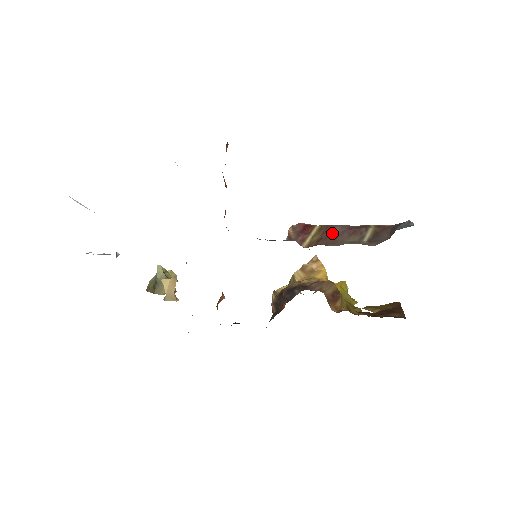
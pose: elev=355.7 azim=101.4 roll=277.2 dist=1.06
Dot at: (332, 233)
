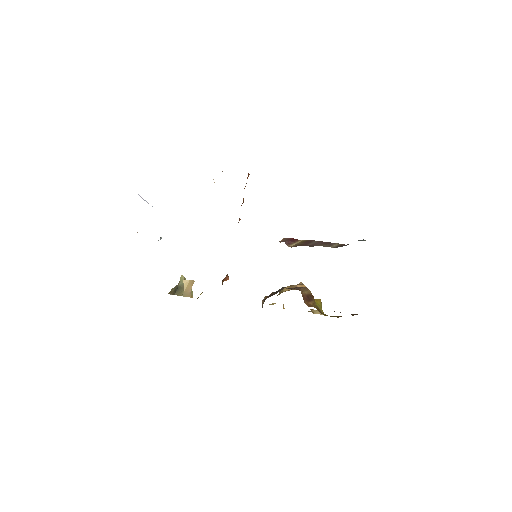
Dot at: (310, 243)
